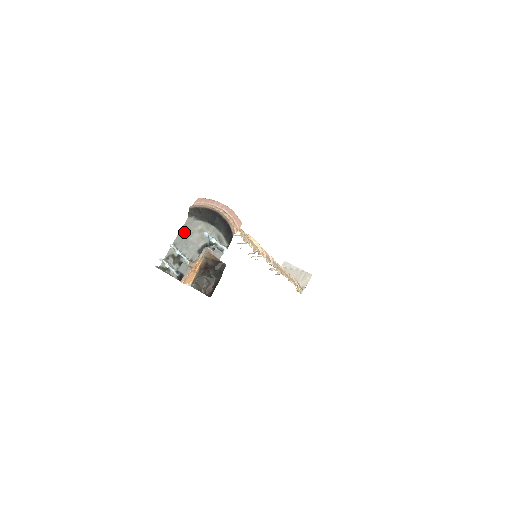
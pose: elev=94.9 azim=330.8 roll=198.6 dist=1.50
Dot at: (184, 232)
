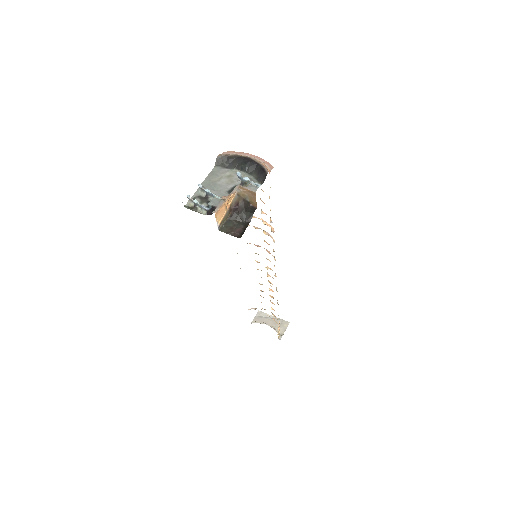
Dot at: (211, 178)
